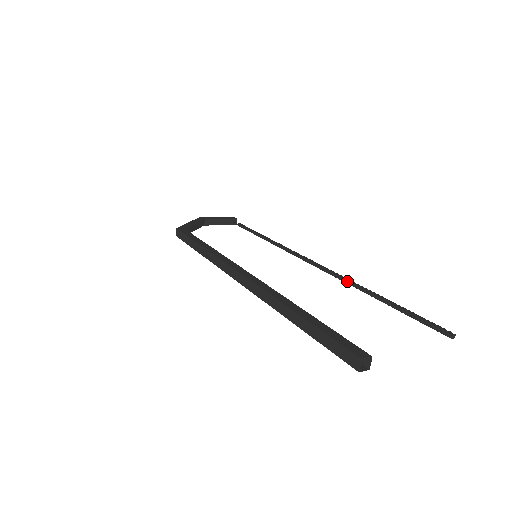
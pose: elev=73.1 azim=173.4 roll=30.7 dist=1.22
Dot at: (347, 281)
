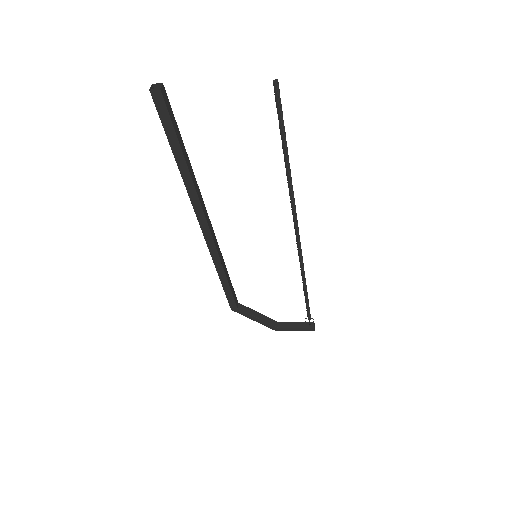
Dot at: (290, 194)
